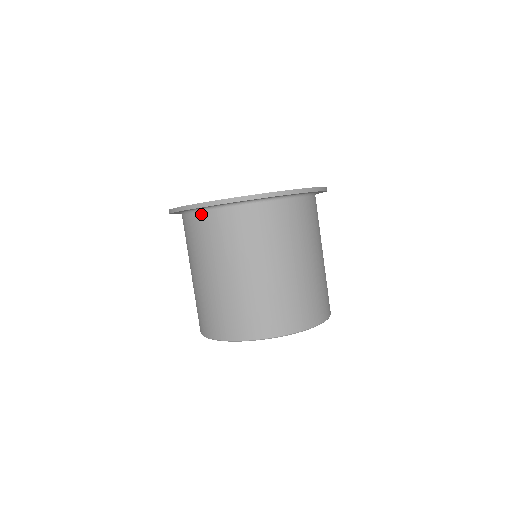
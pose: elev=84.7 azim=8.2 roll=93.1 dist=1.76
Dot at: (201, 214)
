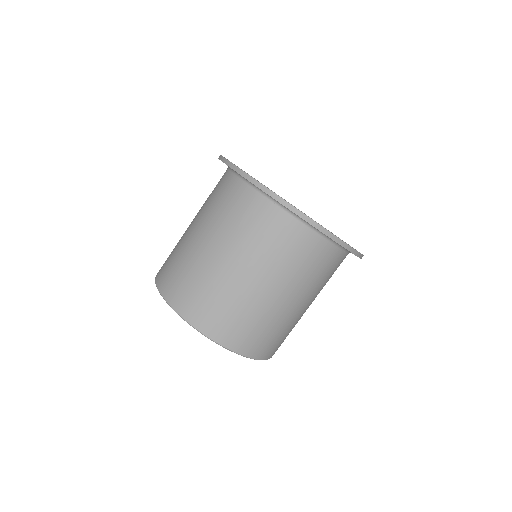
Dot at: (289, 218)
